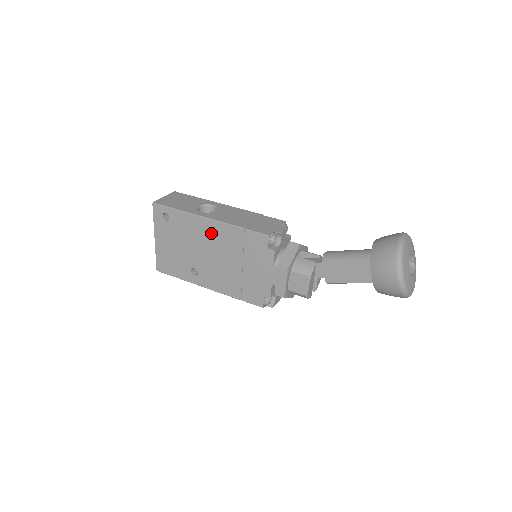
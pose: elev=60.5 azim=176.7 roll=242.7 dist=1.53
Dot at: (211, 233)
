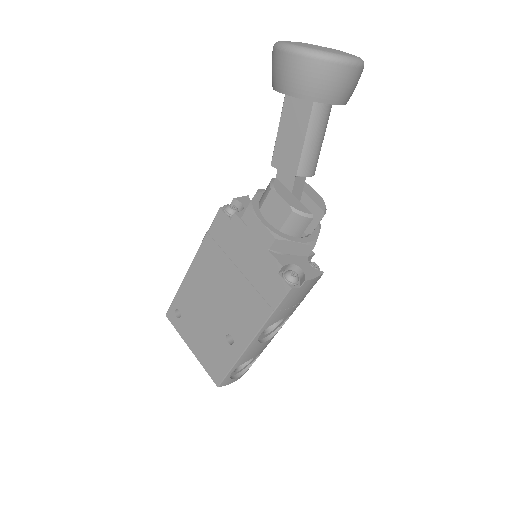
Dot at: (201, 276)
